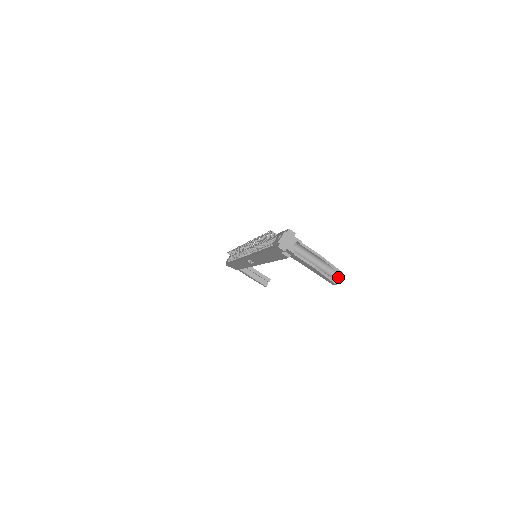
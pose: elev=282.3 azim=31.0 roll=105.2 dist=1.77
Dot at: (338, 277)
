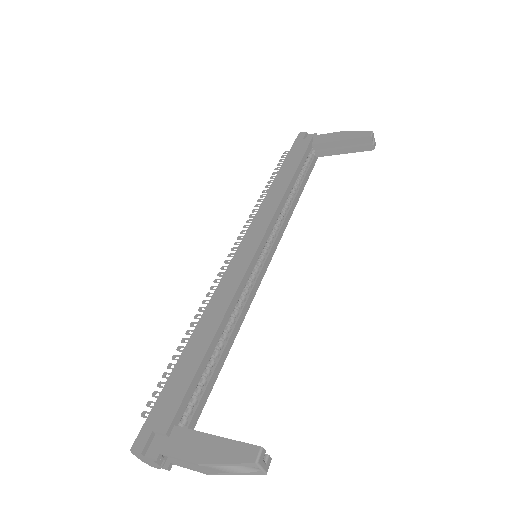
Dot at: (256, 467)
